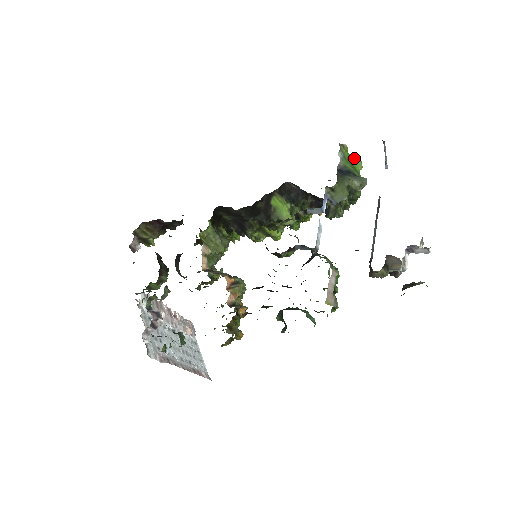
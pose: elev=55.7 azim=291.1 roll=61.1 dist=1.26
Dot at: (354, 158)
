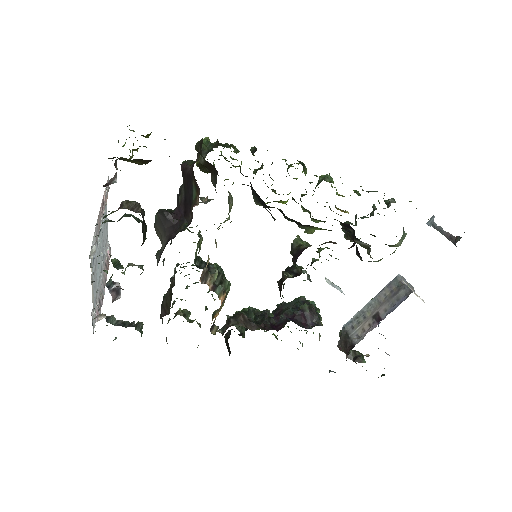
Dot at: occluded
